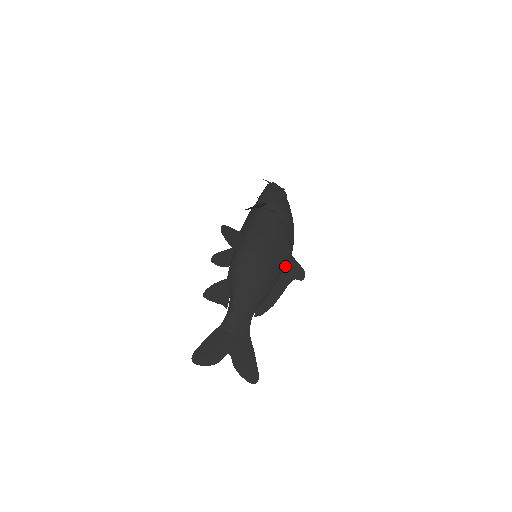
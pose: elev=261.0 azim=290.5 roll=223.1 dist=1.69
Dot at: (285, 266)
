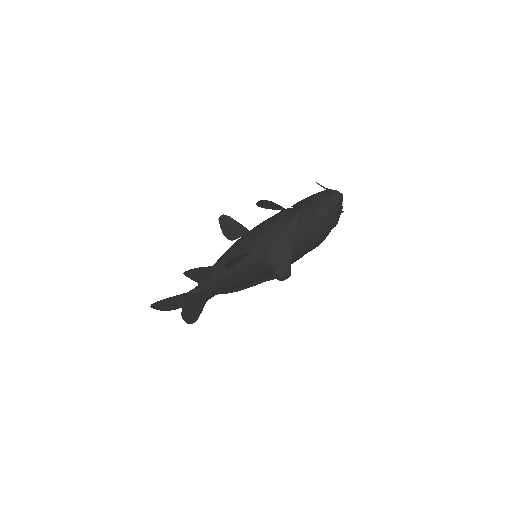
Dot at: occluded
